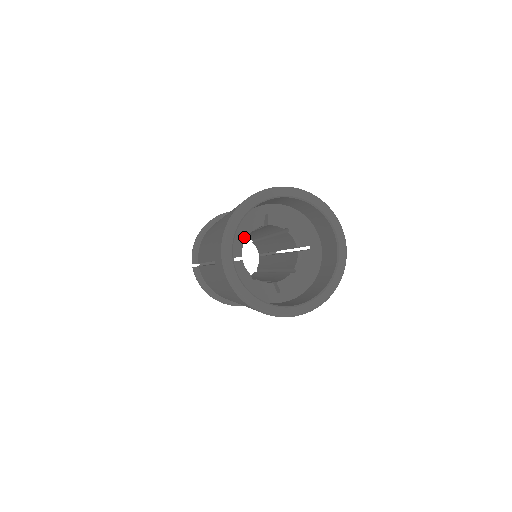
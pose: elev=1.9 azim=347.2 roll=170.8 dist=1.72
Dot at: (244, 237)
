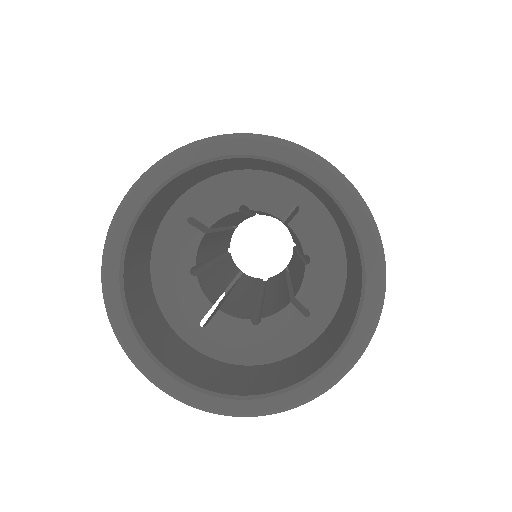
Dot at: (238, 206)
